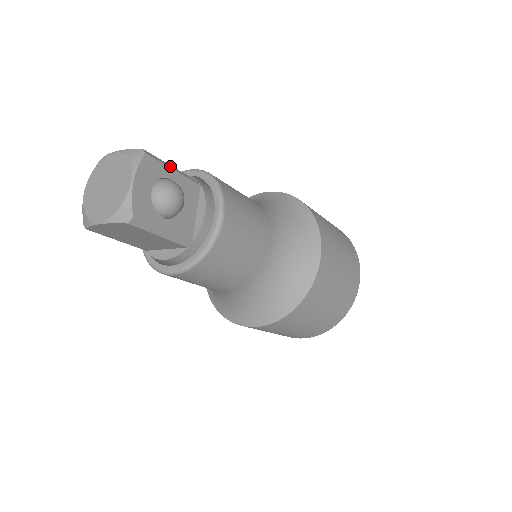
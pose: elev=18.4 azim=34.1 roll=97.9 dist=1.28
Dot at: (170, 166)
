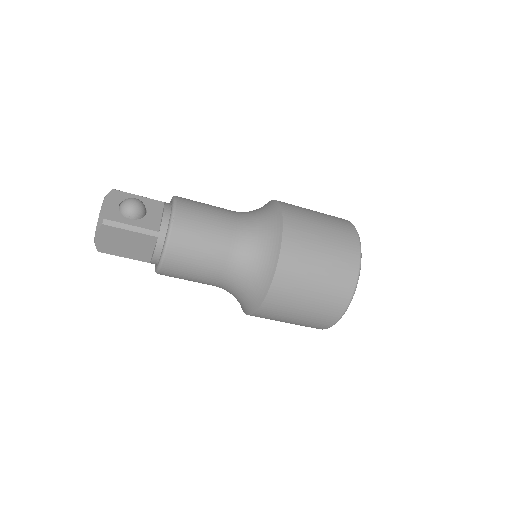
Dot at: (136, 195)
